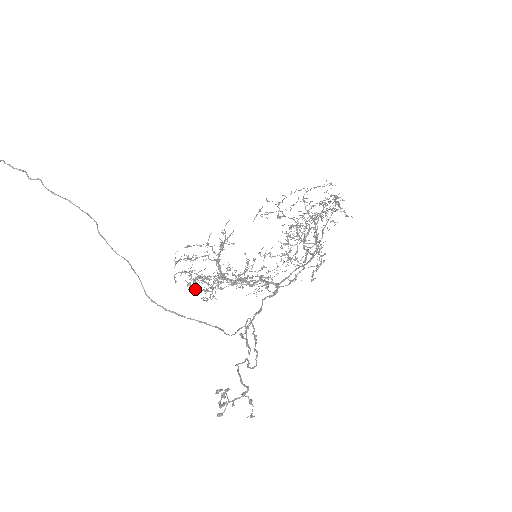
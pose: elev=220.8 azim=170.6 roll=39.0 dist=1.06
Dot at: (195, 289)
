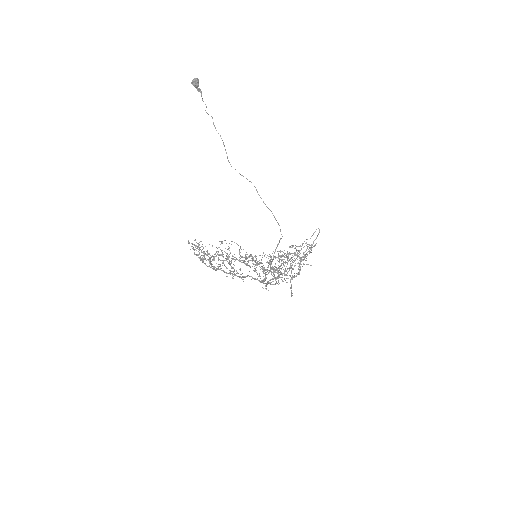
Dot at: occluded
